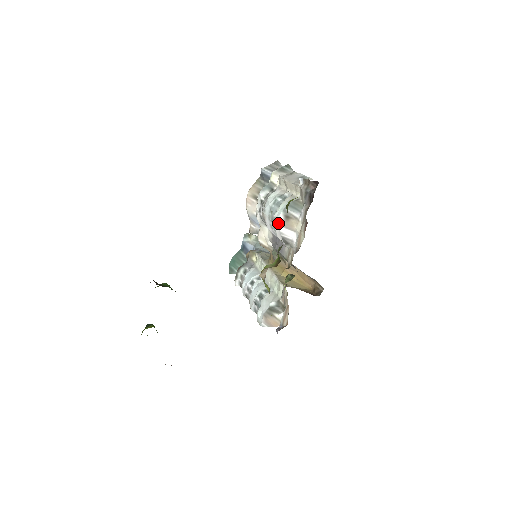
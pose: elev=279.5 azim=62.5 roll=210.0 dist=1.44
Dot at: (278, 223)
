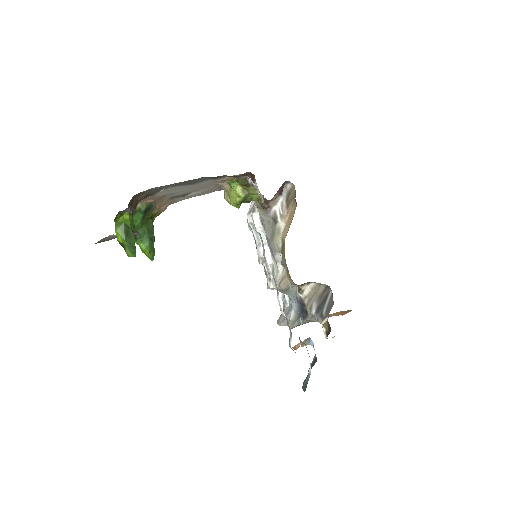
Dot at: (247, 219)
